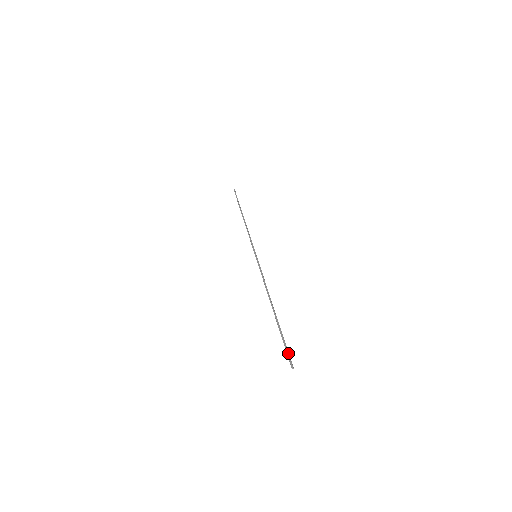
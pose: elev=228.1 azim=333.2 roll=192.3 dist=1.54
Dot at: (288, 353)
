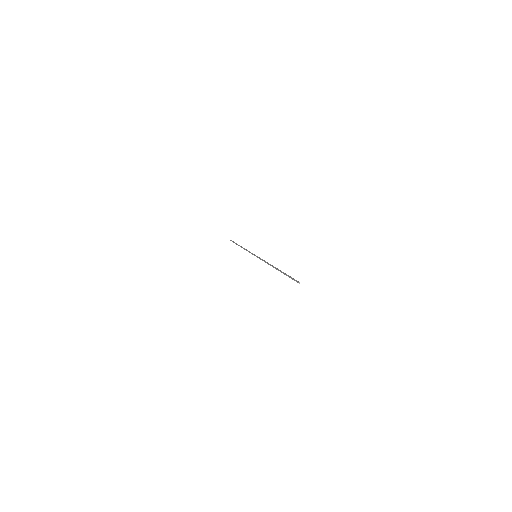
Dot at: occluded
